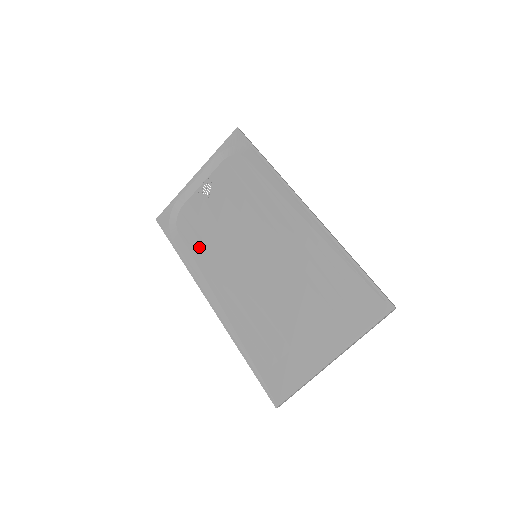
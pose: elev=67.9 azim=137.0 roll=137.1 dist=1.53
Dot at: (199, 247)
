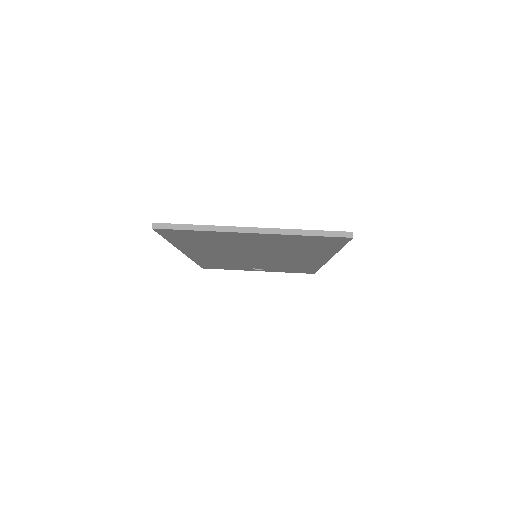
Dot at: occluded
